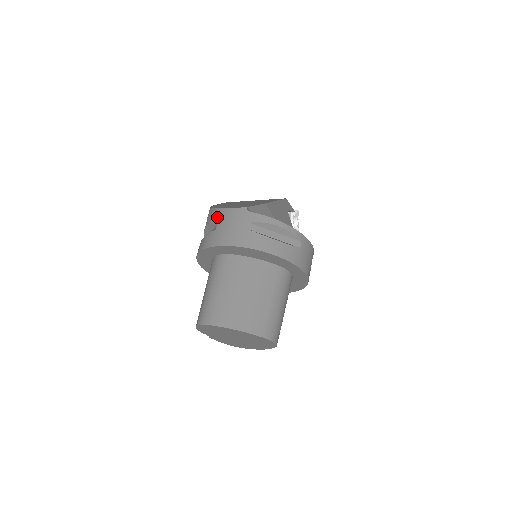
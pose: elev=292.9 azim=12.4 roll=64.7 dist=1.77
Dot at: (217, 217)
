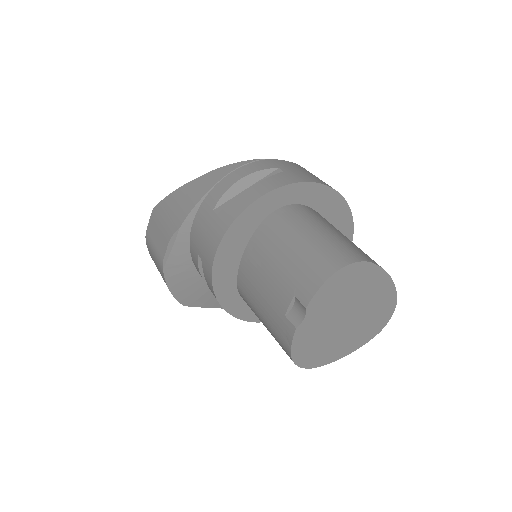
Dot at: (270, 164)
